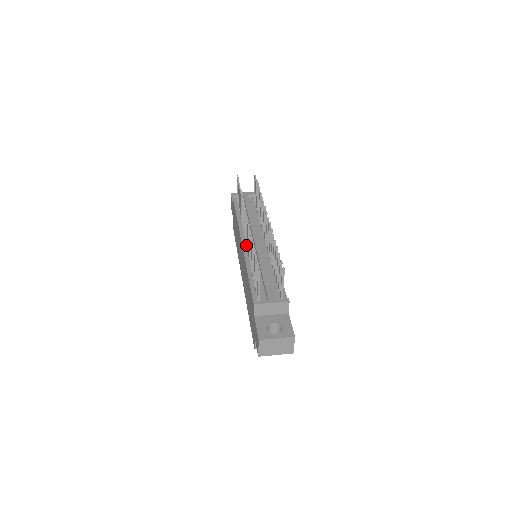
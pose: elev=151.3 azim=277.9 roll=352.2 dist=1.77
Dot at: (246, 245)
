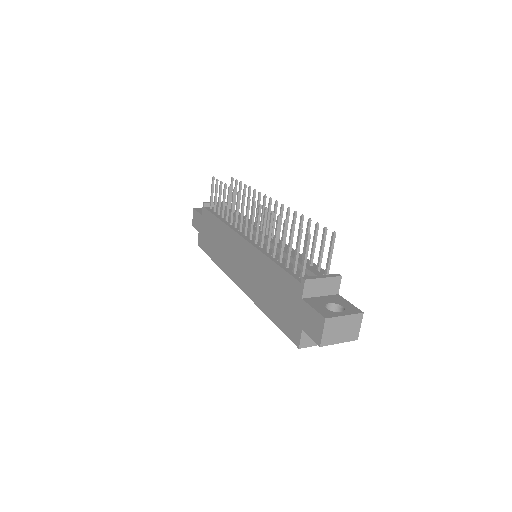
Dot at: (249, 238)
